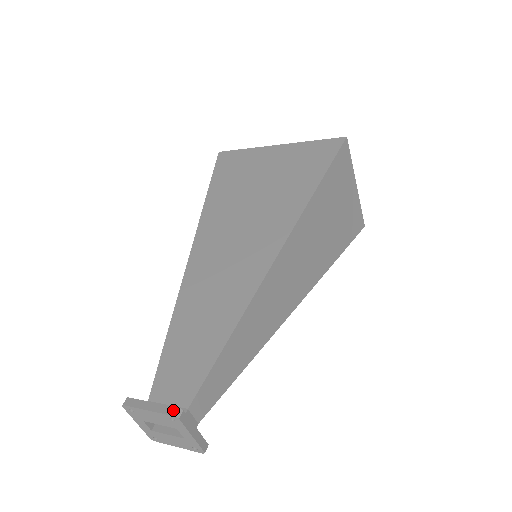
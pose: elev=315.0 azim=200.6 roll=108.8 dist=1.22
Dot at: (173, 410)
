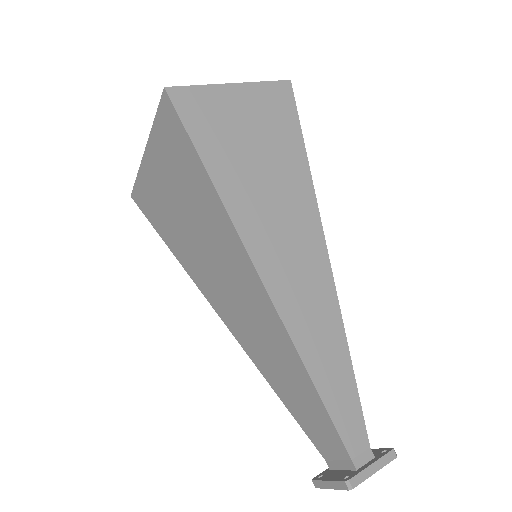
Dot at: (343, 485)
